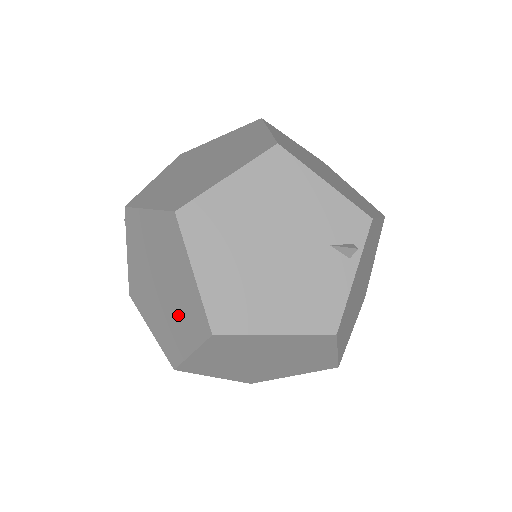
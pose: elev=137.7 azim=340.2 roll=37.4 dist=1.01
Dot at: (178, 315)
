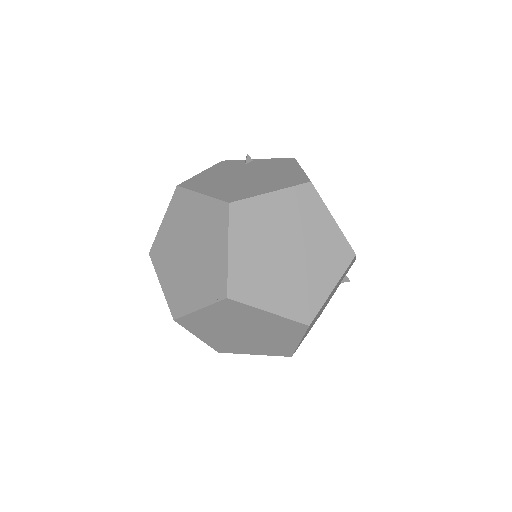
Dot at: (256, 345)
